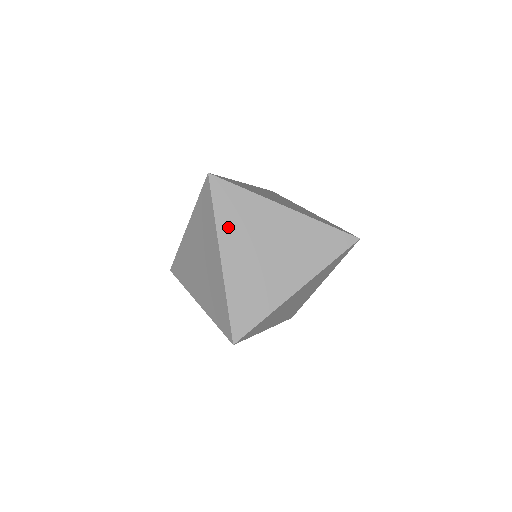
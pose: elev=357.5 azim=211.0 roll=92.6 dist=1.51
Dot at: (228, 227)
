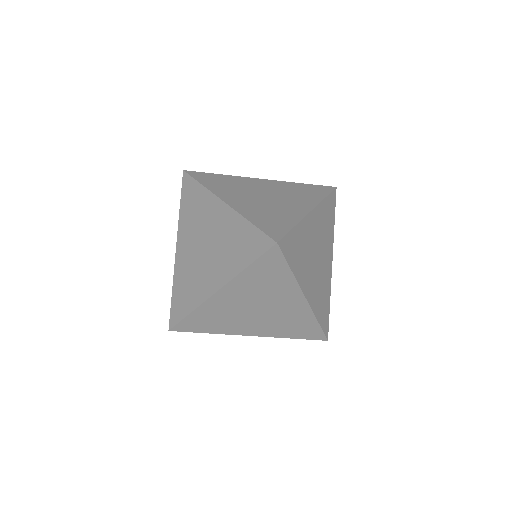
Dot at: (219, 189)
